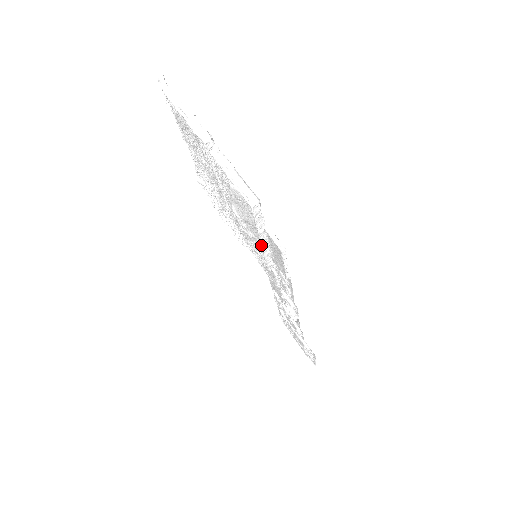
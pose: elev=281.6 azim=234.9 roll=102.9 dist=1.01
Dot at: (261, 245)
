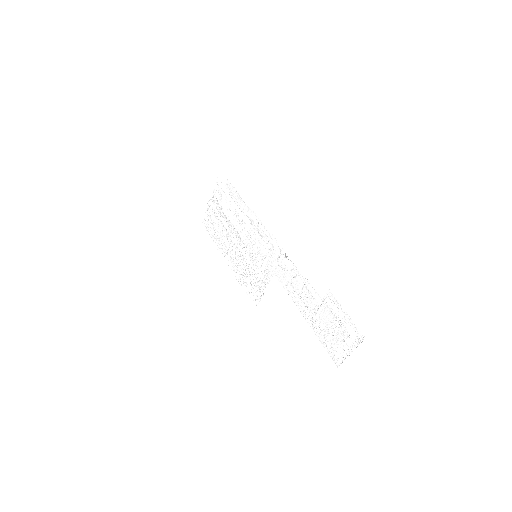
Dot at: (232, 204)
